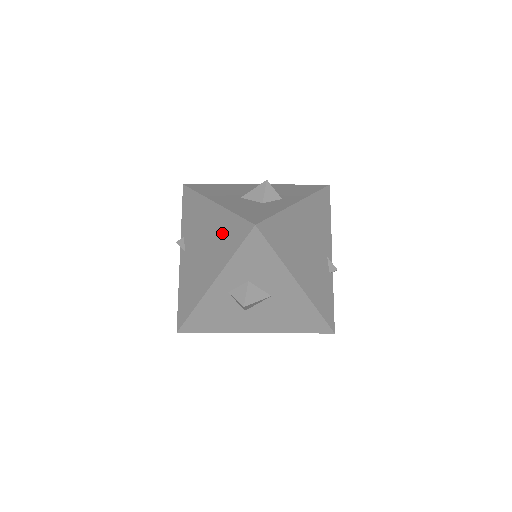
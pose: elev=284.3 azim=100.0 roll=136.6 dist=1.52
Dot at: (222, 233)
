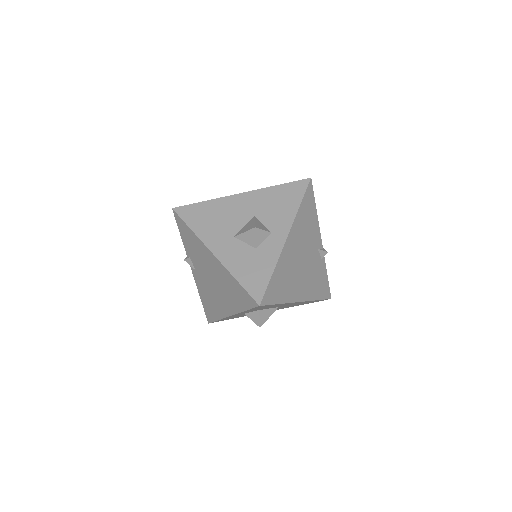
Dot at: (229, 287)
